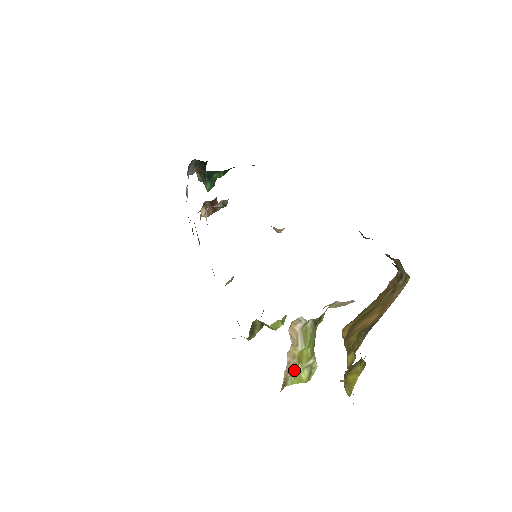
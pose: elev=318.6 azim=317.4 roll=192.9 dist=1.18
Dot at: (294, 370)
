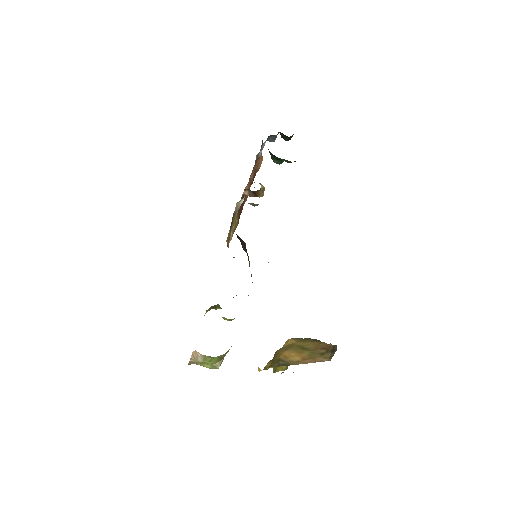
Dot at: occluded
